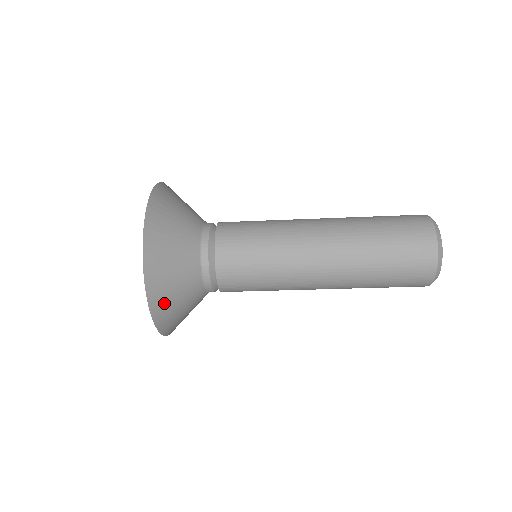
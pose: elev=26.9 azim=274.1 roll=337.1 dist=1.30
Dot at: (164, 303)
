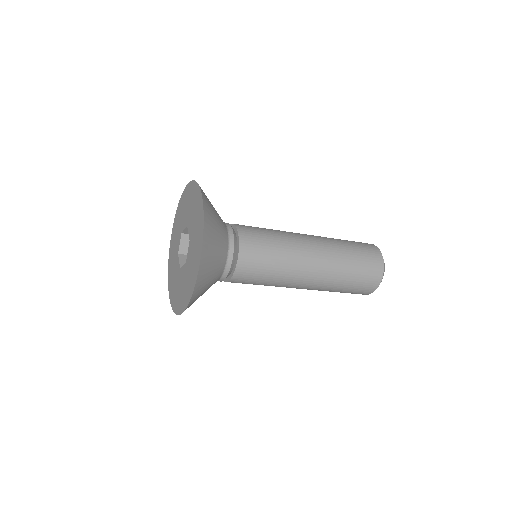
Dot at: (210, 241)
